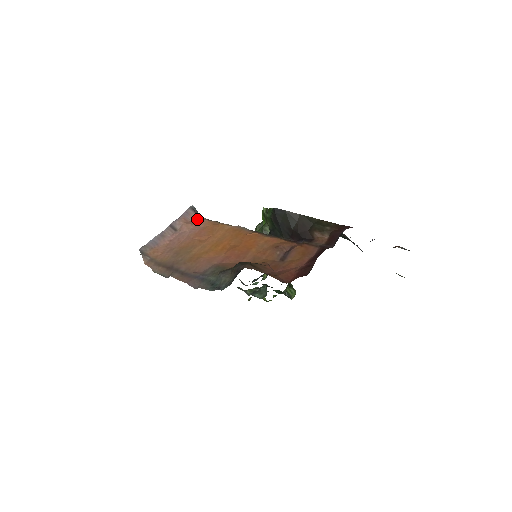
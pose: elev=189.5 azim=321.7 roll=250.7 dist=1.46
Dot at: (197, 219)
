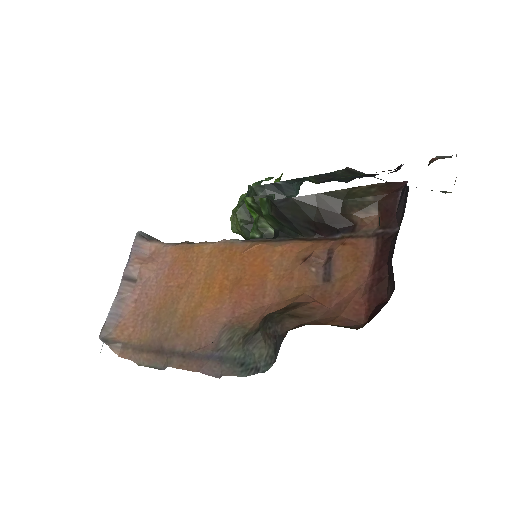
Dot at: (155, 249)
